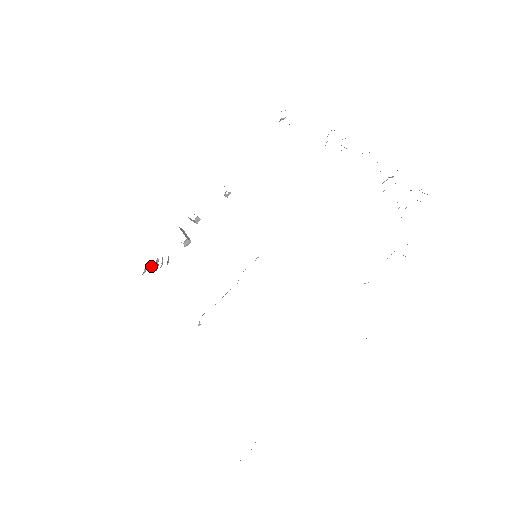
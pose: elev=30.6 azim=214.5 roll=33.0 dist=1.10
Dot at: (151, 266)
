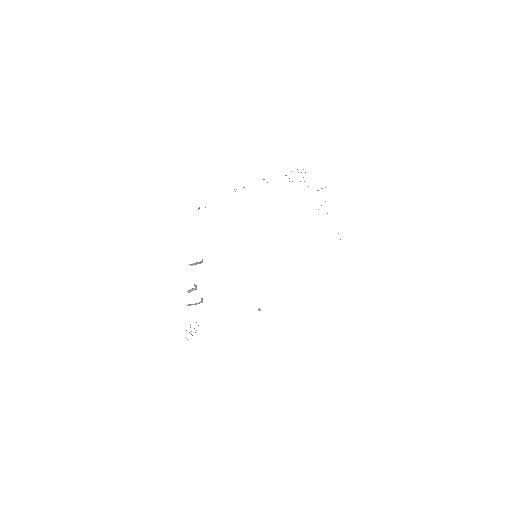
Dot at: (190, 333)
